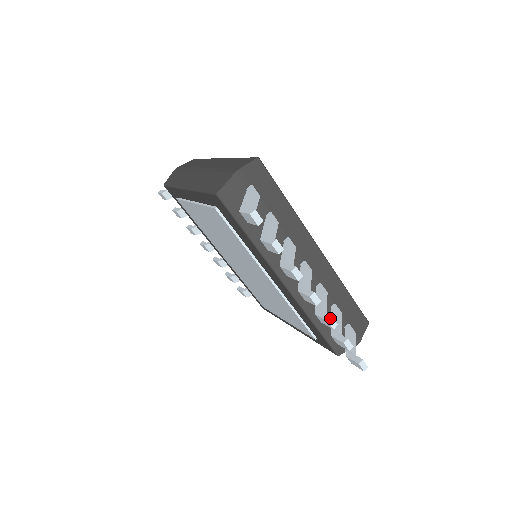
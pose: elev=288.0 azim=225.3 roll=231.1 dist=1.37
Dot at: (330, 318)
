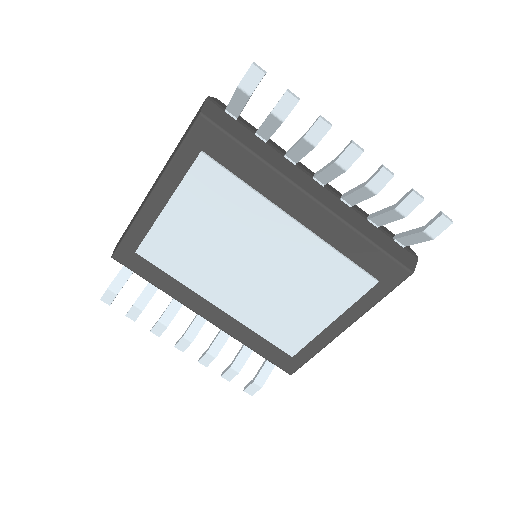
Dot at: (383, 166)
